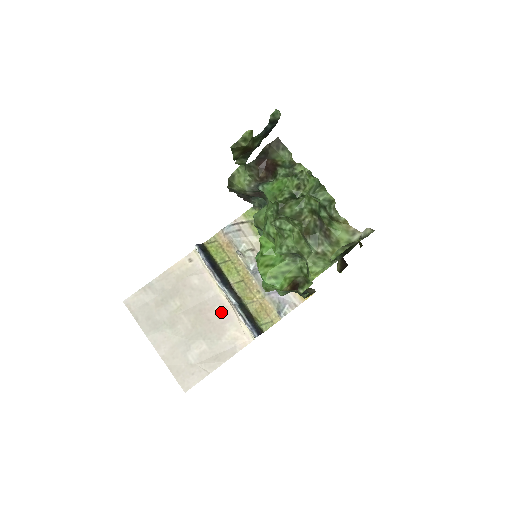
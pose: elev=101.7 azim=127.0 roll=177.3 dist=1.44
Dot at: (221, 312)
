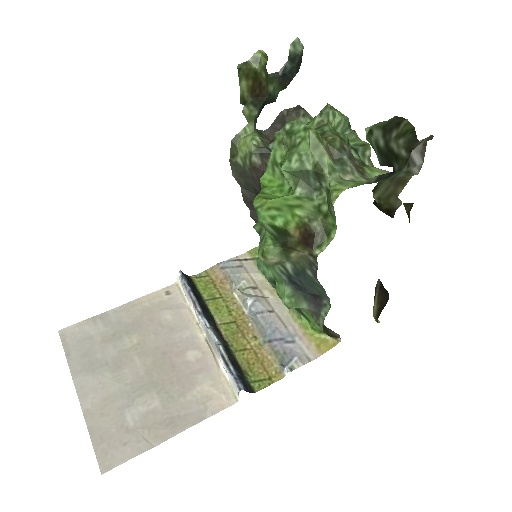
Dot at: (194, 358)
